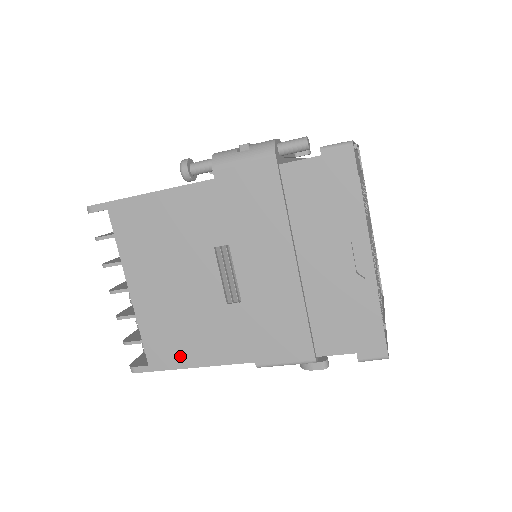
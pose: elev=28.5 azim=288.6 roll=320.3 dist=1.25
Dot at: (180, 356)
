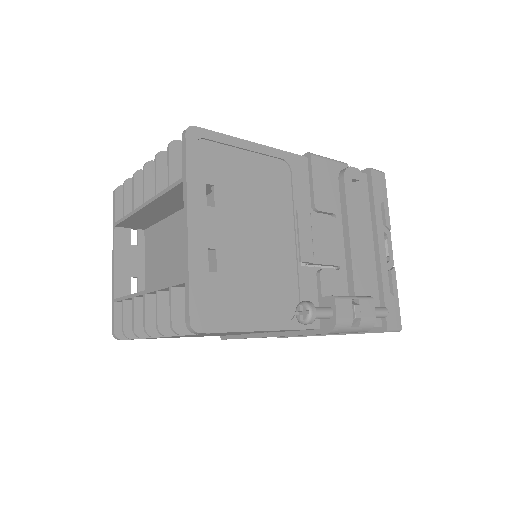
Dot at: occluded
